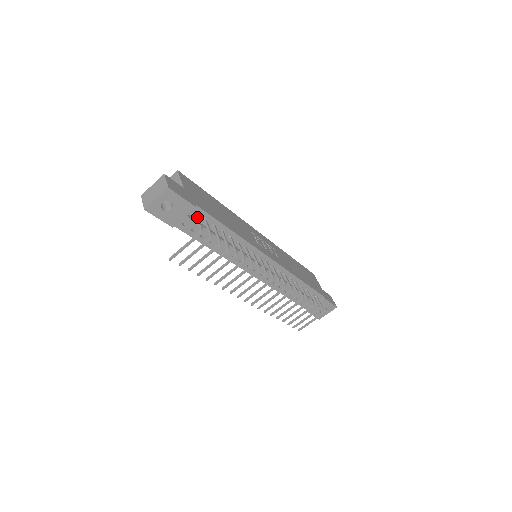
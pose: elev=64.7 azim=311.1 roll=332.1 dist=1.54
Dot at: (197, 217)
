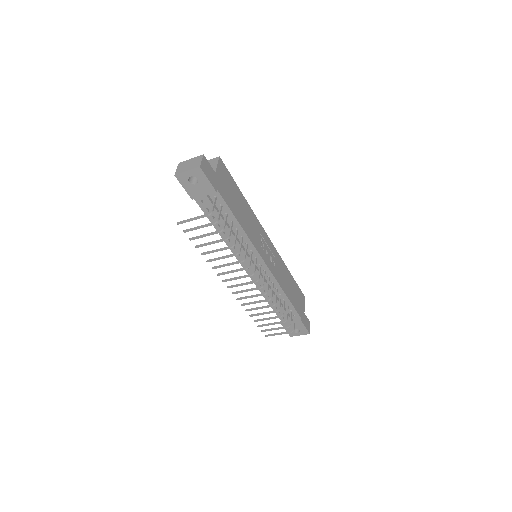
Dot at: (214, 200)
